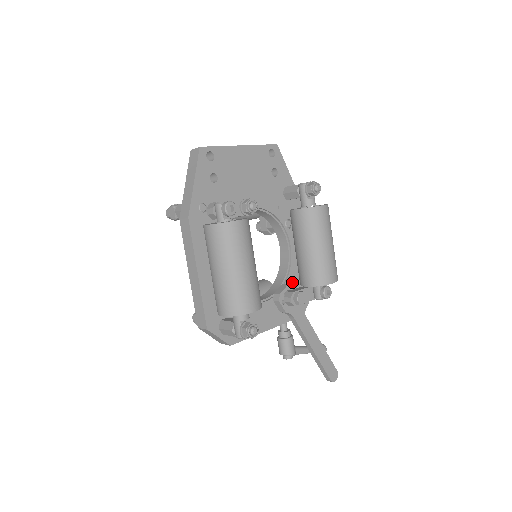
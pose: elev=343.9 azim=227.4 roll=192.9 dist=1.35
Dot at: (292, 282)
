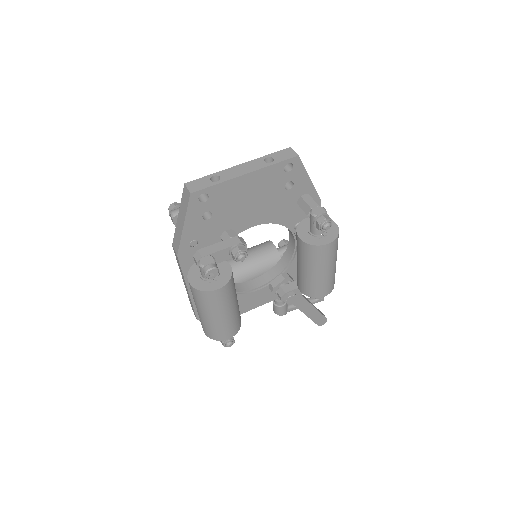
Dot at: (293, 269)
